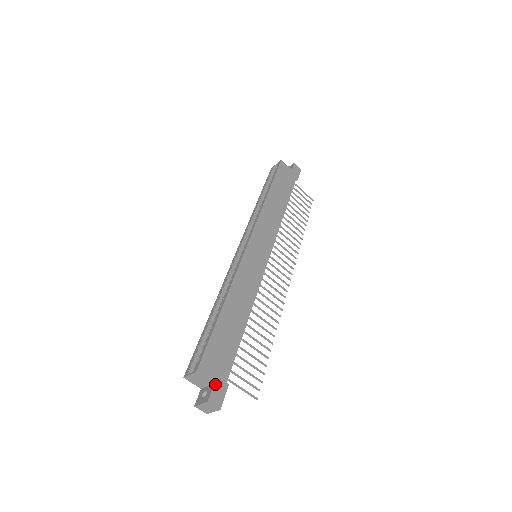
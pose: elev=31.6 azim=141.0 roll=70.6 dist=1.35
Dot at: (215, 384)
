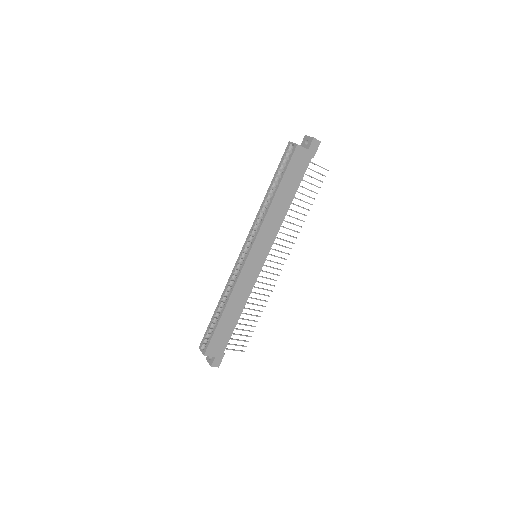
Dot at: (216, 357)
